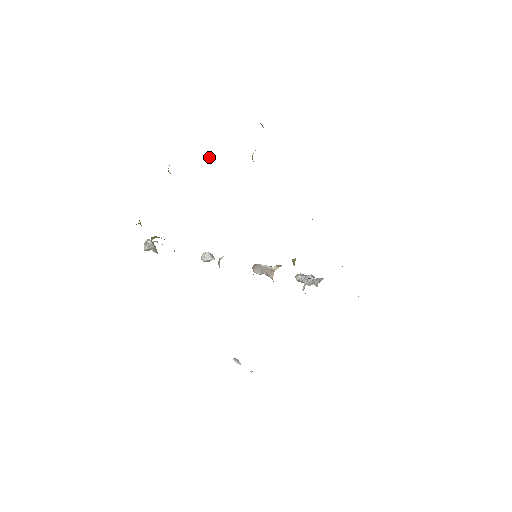
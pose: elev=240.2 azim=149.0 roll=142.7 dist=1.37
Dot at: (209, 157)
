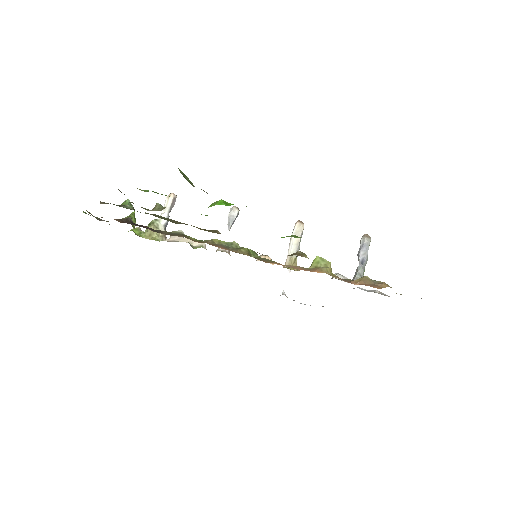
Dot at: (155, 206)
